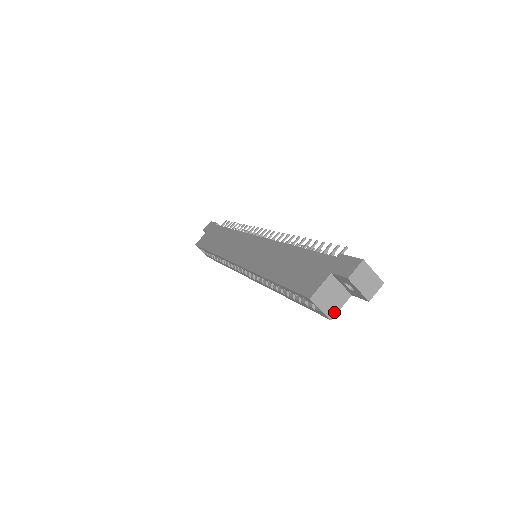
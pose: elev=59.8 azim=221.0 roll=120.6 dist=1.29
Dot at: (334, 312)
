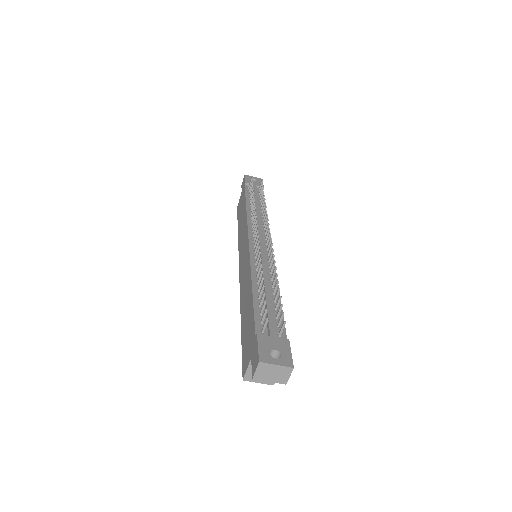
Dot at: occluded
